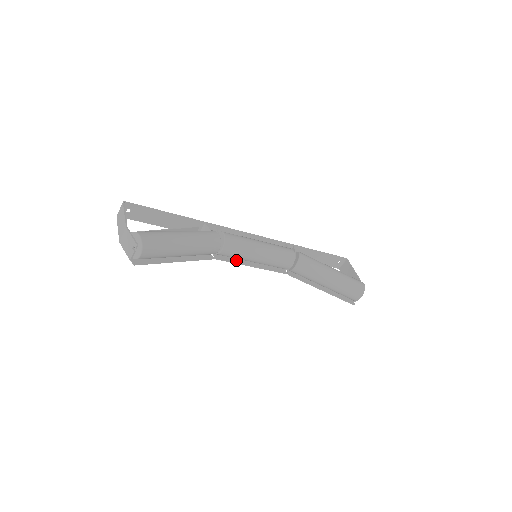
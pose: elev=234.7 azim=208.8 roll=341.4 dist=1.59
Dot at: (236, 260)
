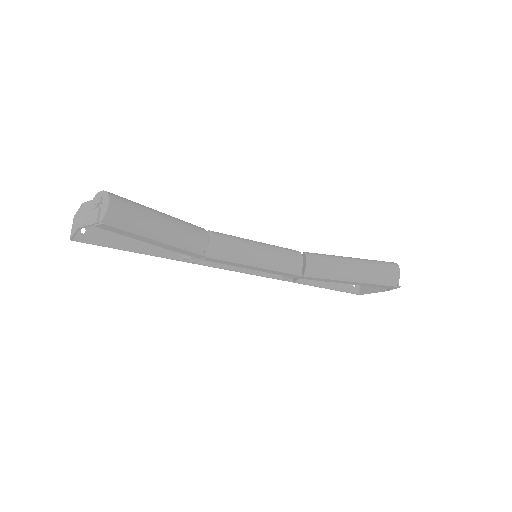
Dot at: (235, 263)
